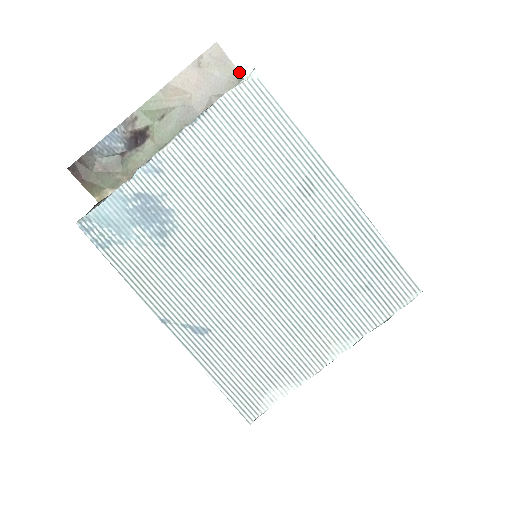
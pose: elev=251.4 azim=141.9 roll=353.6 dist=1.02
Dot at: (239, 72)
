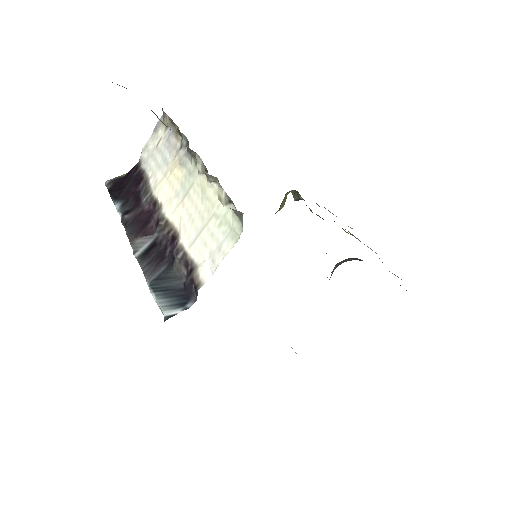
Dot at: occluded
